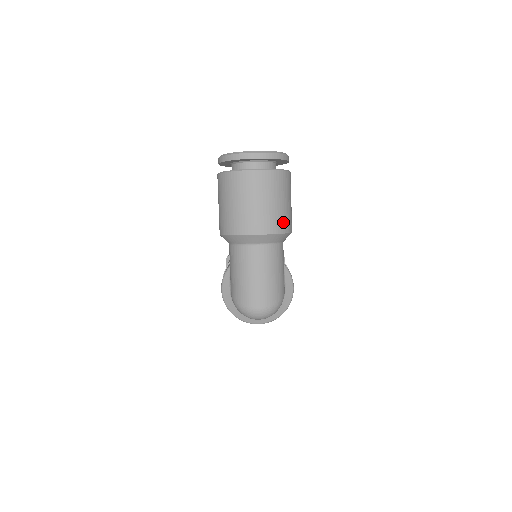
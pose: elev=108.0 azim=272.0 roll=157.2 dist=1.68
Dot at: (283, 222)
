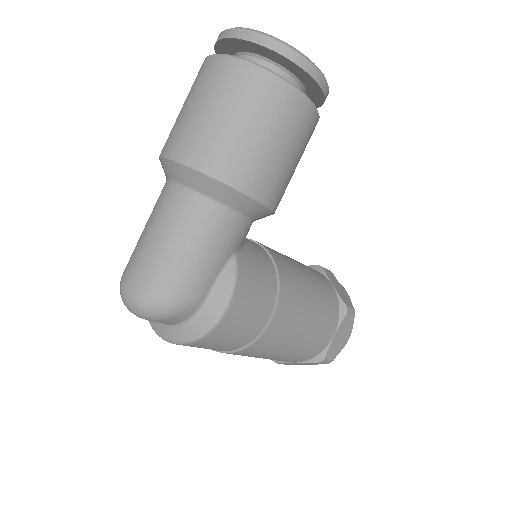
Dot at: (227, 160)
